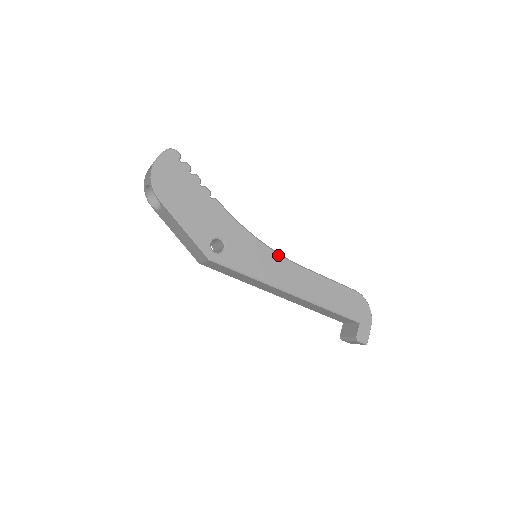
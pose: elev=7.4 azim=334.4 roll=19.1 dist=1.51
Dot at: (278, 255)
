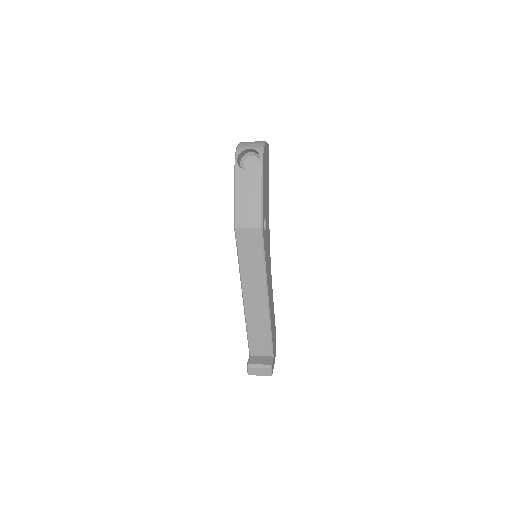
Dot at: occluded
